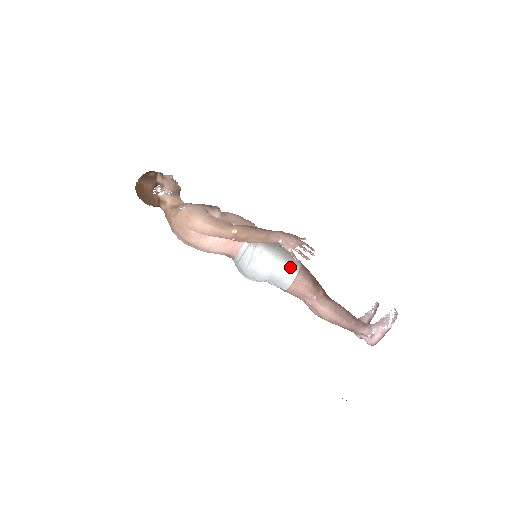
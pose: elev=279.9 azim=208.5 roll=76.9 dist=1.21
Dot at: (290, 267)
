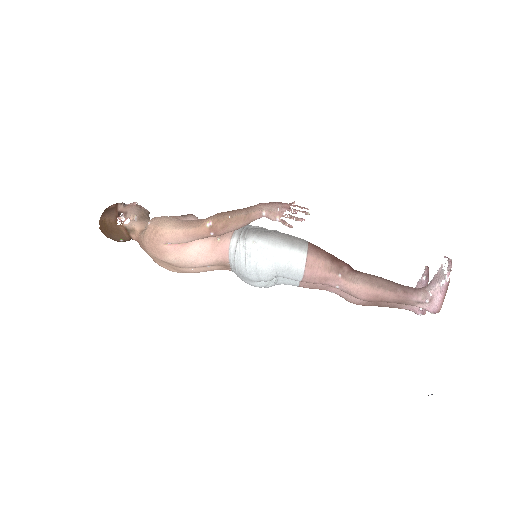
Dot at: (295, 249)
